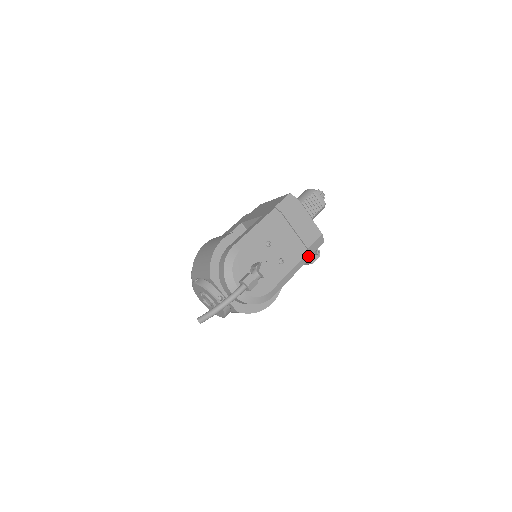
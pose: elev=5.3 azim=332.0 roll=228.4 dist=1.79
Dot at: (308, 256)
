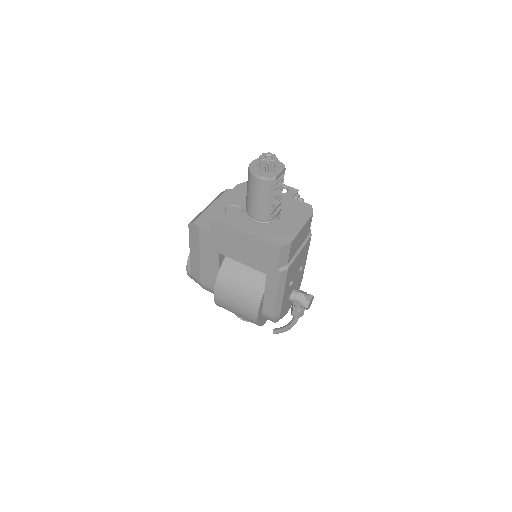
Dot at: occluded
